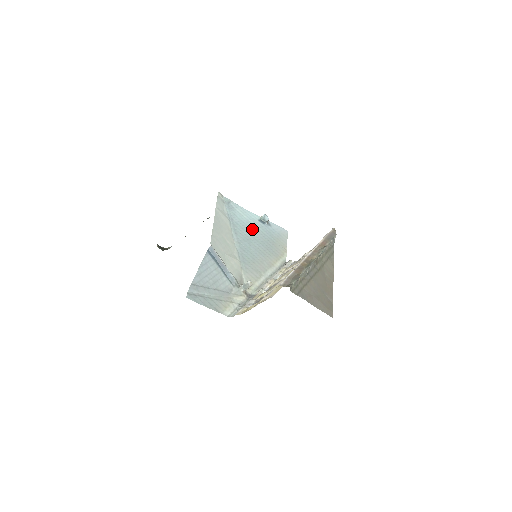
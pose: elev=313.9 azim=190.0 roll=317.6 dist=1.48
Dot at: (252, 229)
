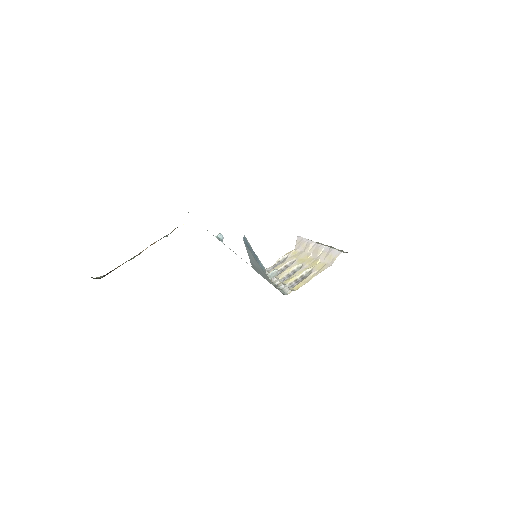
Dot at: occluded
